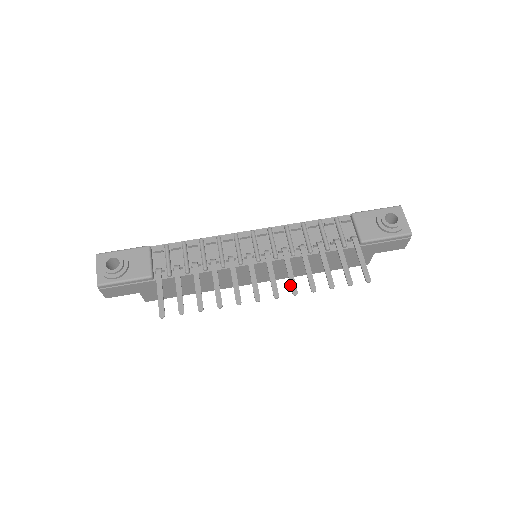
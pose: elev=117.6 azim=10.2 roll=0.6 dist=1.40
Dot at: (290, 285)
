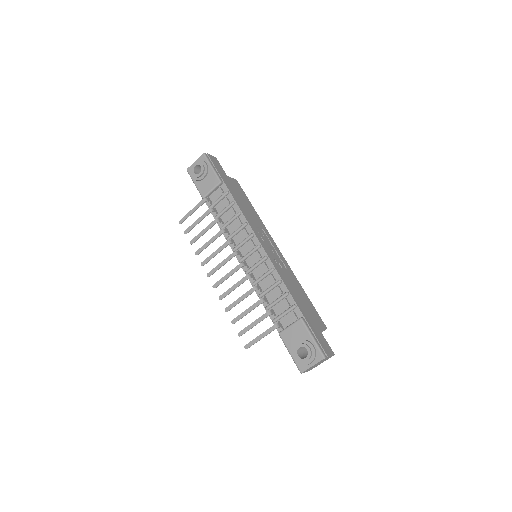
Dot at: (224, 292)
